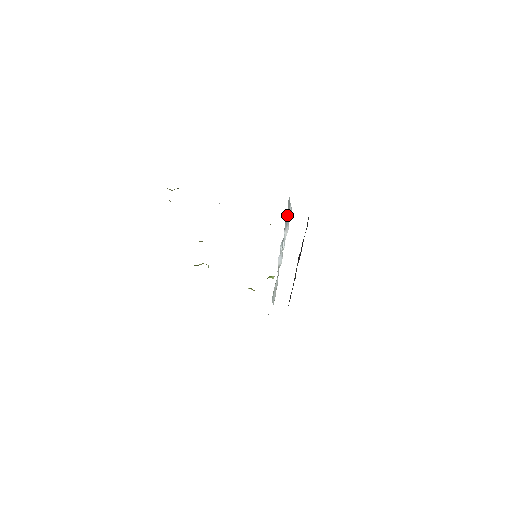
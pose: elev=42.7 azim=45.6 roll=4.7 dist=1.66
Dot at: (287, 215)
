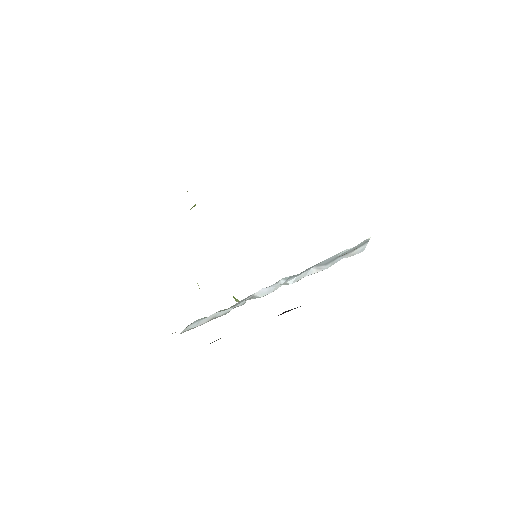
Dot at: (340, 254)
